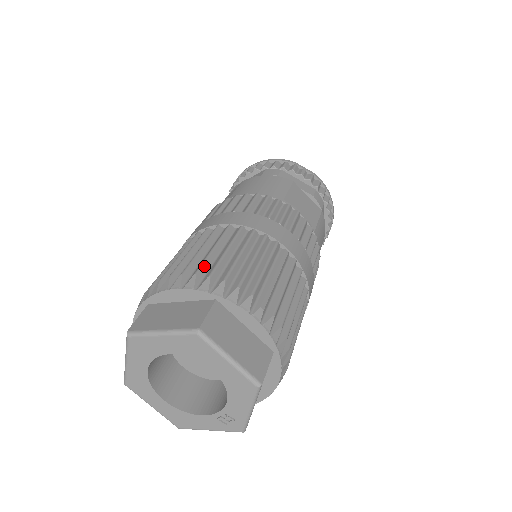
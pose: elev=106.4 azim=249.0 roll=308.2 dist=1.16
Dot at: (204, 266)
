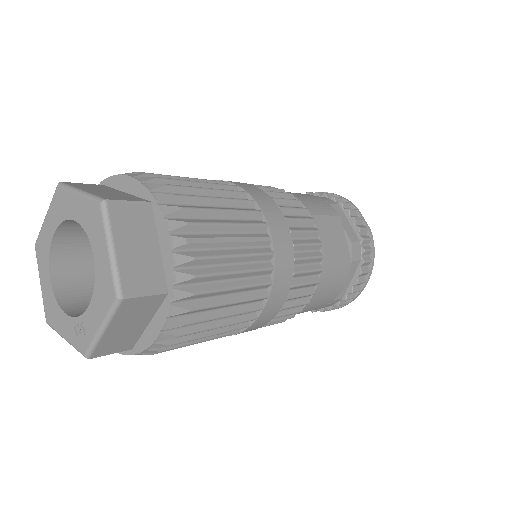
Dot at: (173, 181)
